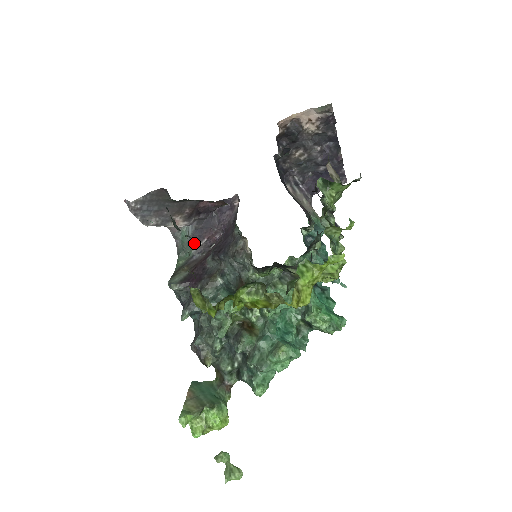
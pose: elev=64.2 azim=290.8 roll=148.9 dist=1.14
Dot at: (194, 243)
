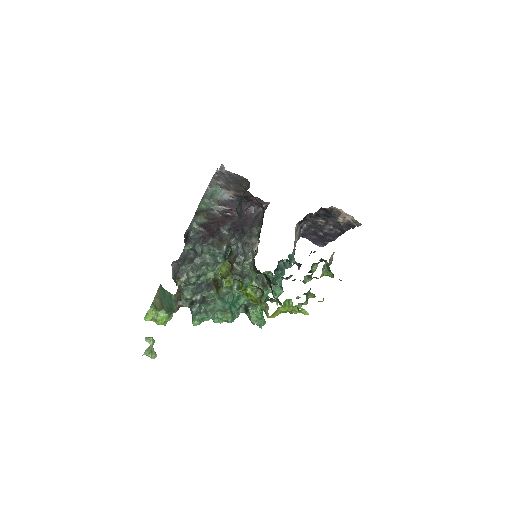
Dot at: (221, 203)
